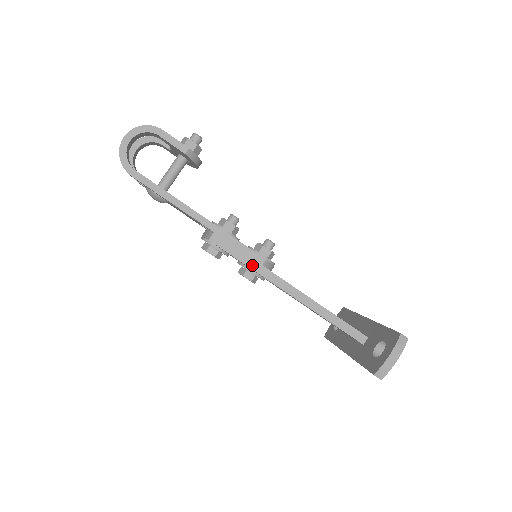
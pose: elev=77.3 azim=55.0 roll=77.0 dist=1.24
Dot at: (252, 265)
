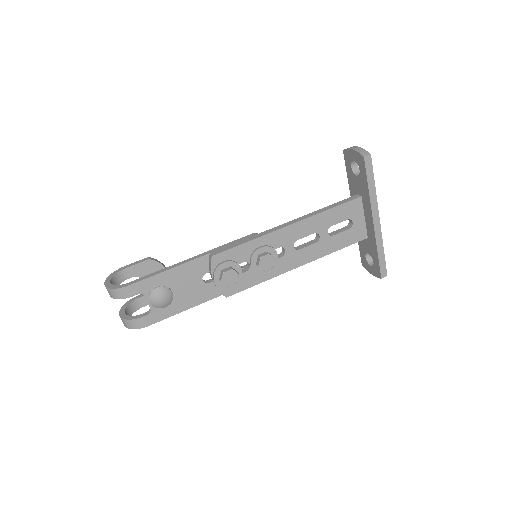
Dot at: (251, 239)
